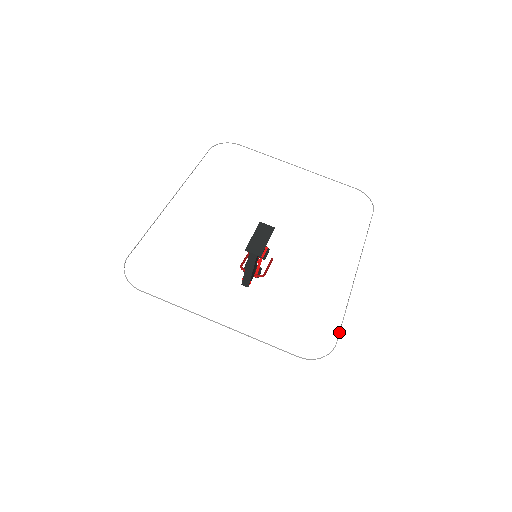
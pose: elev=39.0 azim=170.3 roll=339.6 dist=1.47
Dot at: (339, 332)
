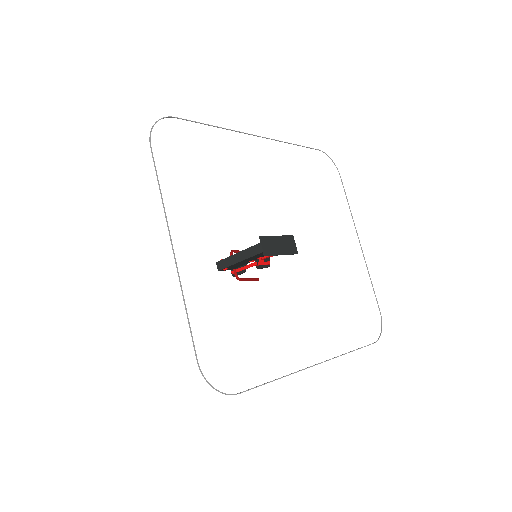
Dot at: (251, 388)
